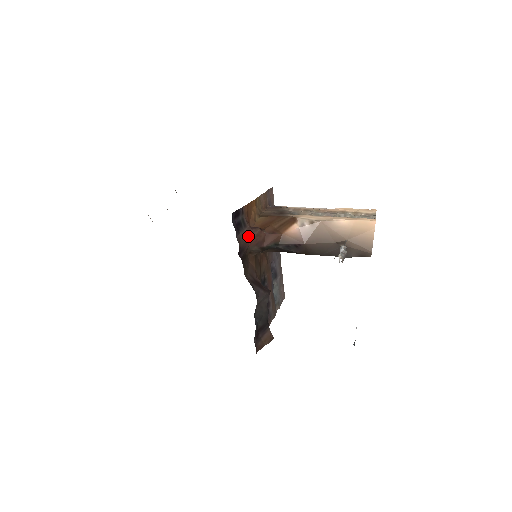
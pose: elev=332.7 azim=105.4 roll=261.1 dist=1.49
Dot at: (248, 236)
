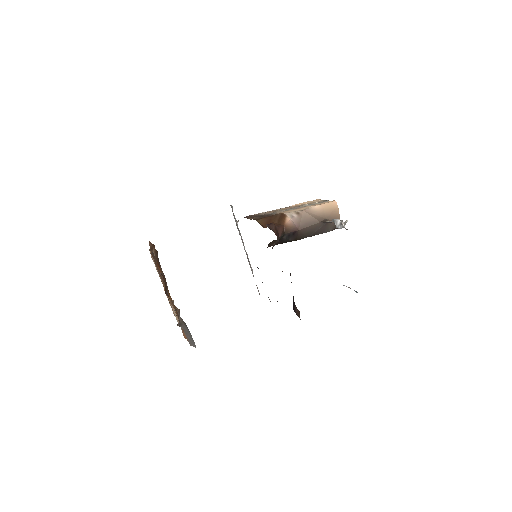
Dot at: (272, 230)
